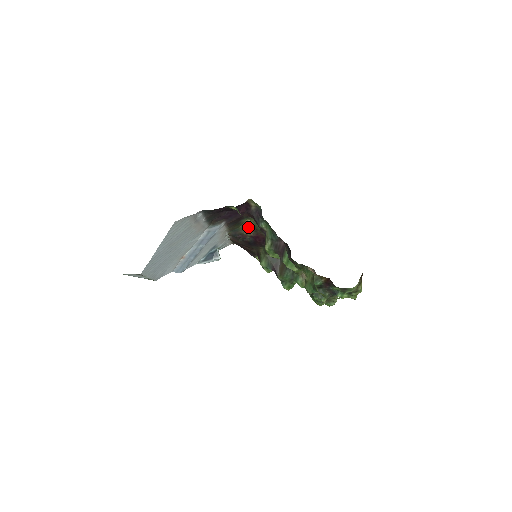
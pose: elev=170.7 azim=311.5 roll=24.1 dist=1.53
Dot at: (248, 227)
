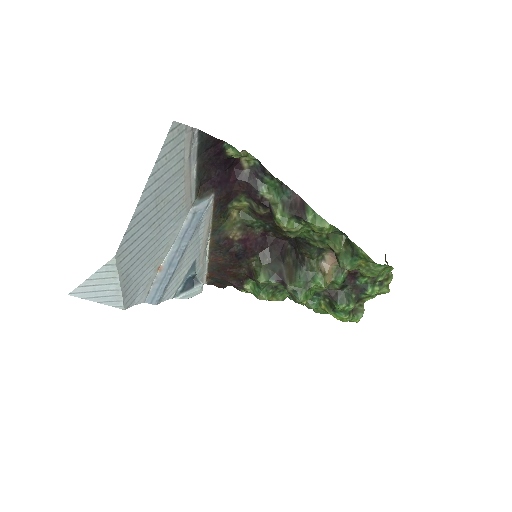
Dot at: (235, 223)
